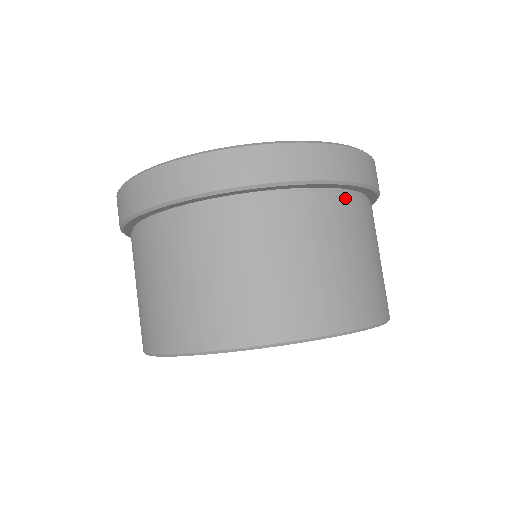
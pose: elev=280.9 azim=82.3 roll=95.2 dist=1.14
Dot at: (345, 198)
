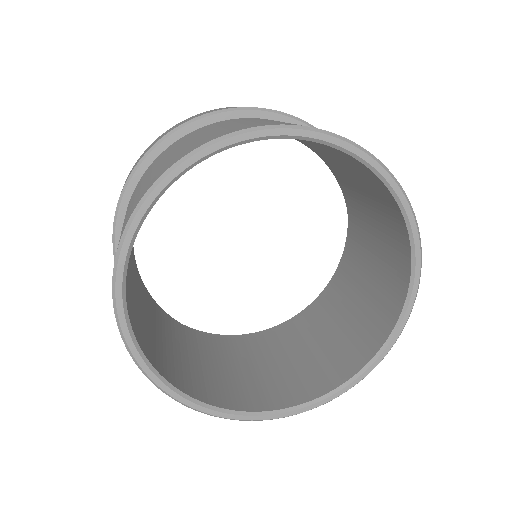
Dot at: occluded
